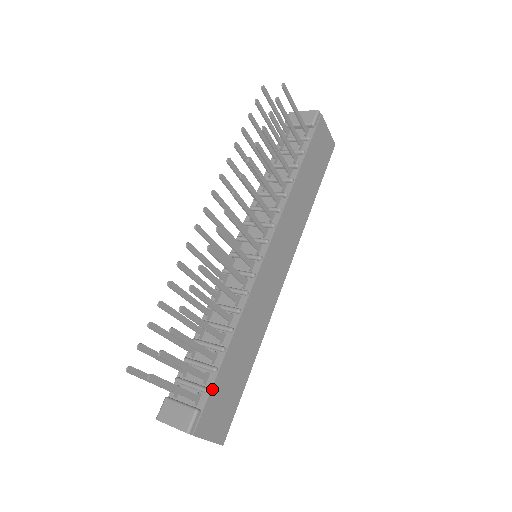
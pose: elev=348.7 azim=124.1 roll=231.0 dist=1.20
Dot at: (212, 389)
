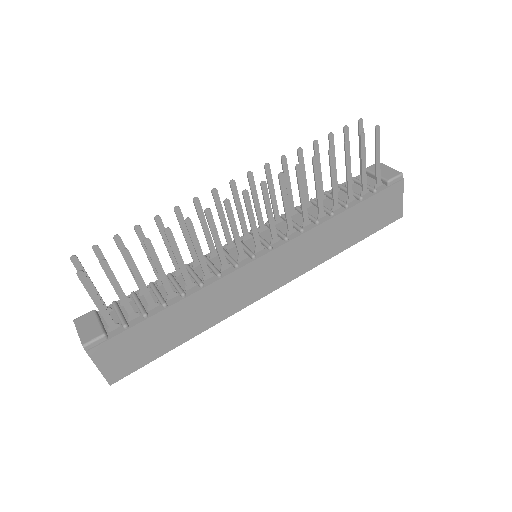
Dot at: (130, 328)
